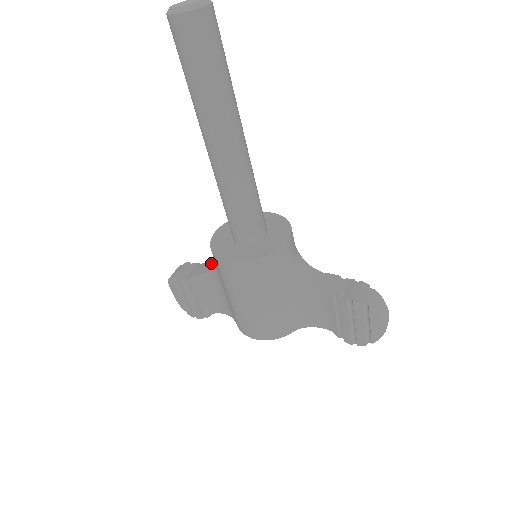
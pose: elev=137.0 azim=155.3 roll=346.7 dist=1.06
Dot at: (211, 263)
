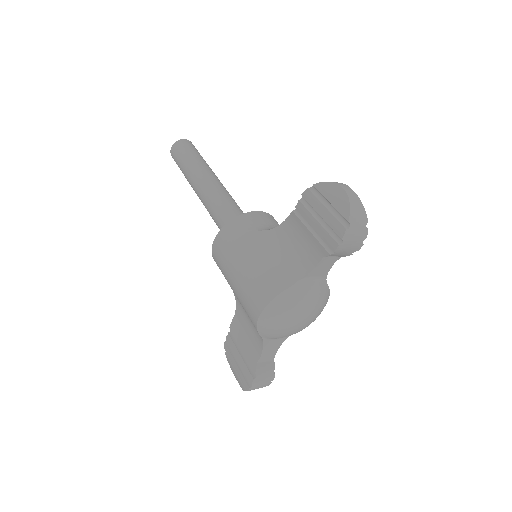
Dot at: occluded
